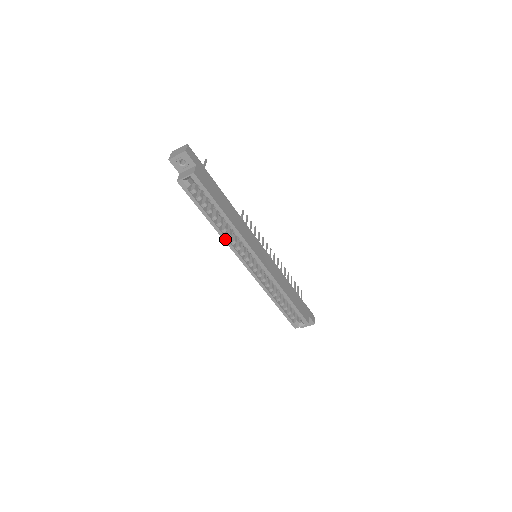
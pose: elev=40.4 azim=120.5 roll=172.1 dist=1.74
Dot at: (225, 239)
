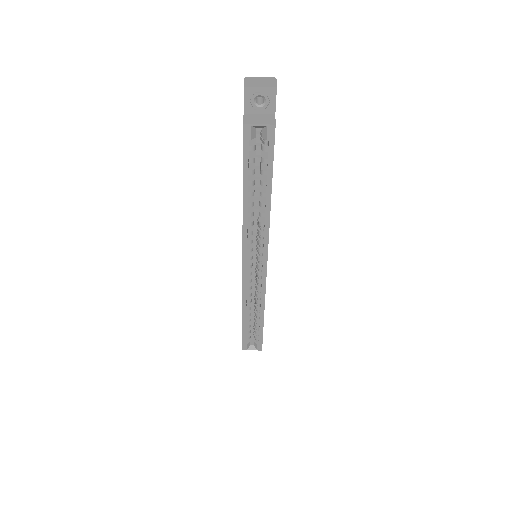
Dot at: (245, 225)
